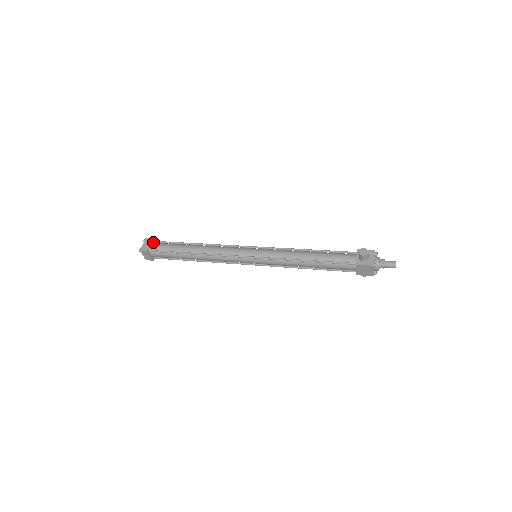
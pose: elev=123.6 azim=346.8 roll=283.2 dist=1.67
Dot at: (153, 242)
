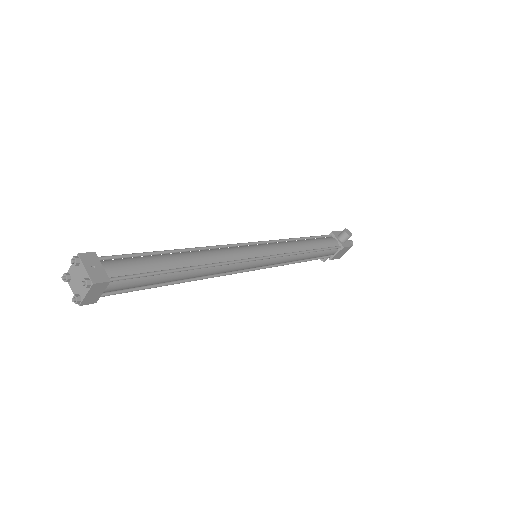
Dot at: (98, 260)
